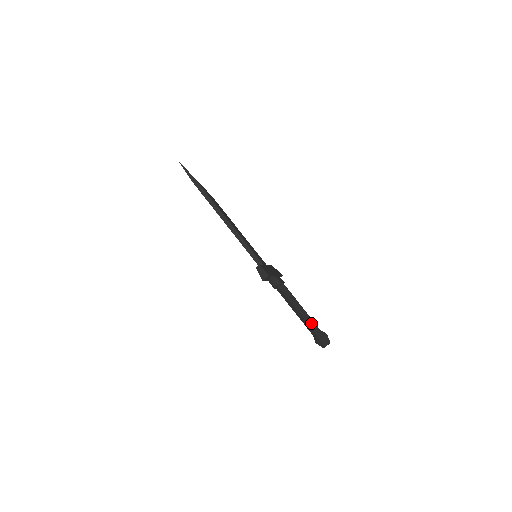
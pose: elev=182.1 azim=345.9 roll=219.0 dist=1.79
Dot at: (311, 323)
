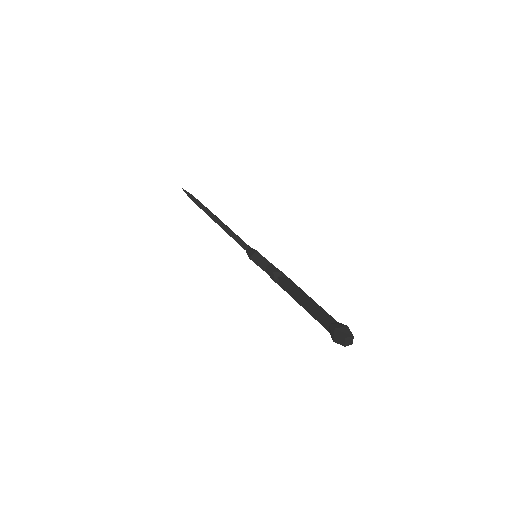
Dot at: (323, 313)
